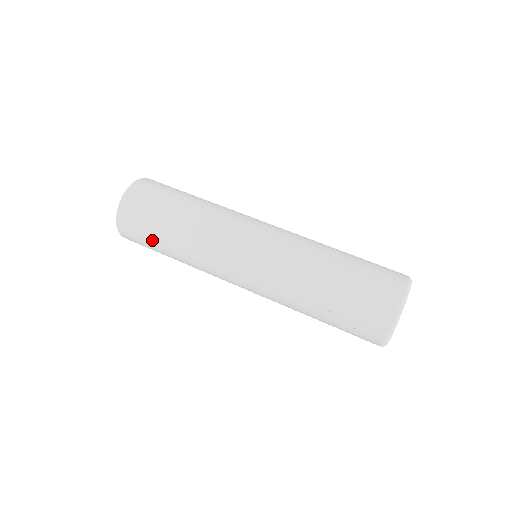
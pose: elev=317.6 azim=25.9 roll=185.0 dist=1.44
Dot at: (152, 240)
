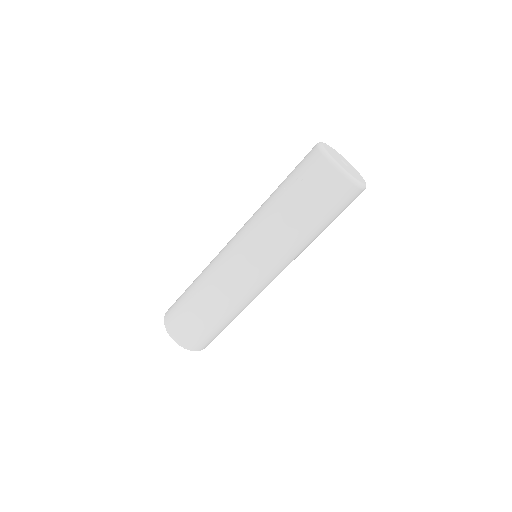
Dot at: (185, 305)
